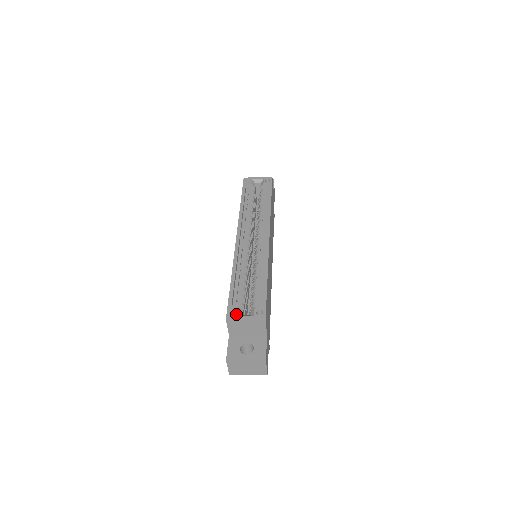
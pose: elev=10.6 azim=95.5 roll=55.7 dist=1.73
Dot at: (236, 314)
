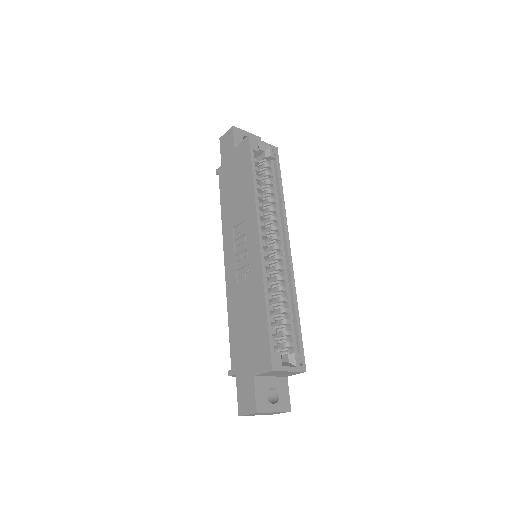
Dot at: (281, 363)
